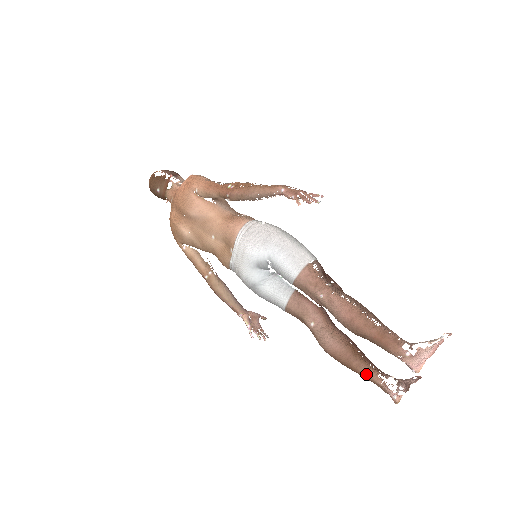
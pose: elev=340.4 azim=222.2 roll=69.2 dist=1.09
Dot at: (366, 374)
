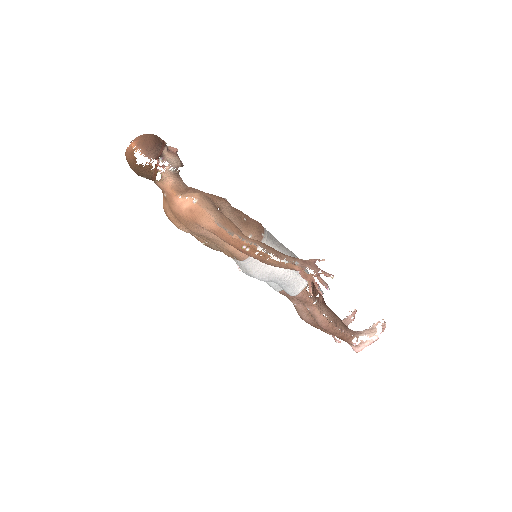
Dot at: occluded
